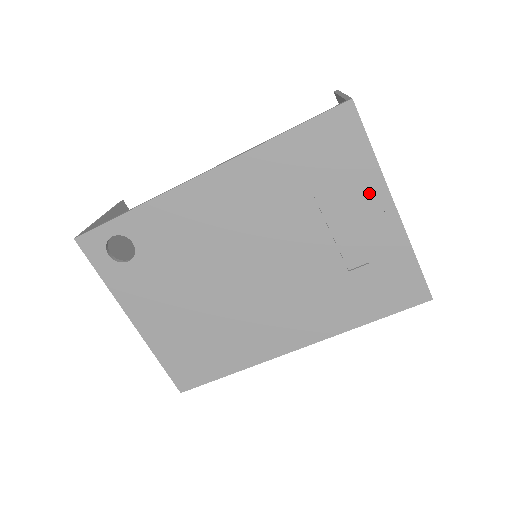
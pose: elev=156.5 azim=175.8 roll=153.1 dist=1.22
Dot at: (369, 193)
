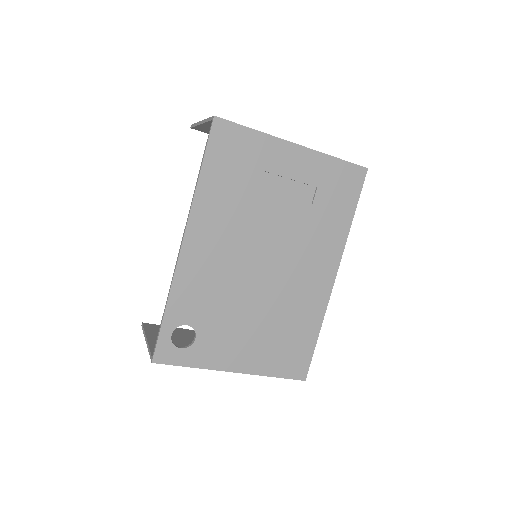
Dot at: (276, 152)
